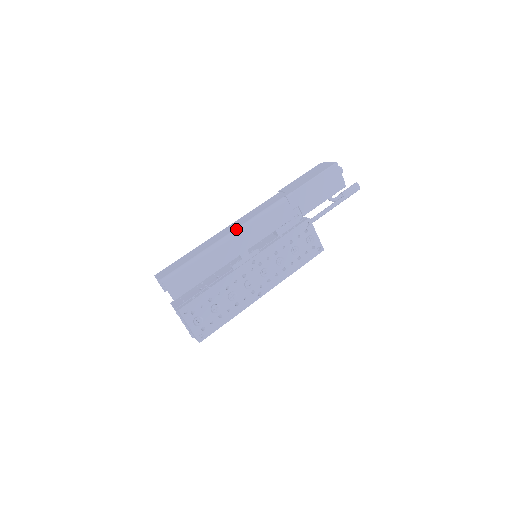
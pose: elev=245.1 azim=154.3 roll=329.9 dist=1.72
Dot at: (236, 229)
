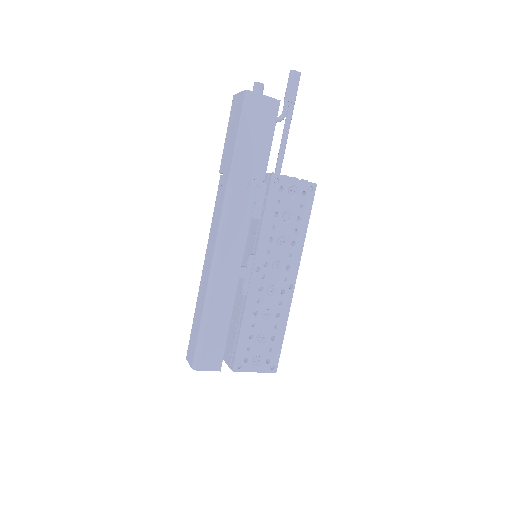
Dot at: (212, 263)
